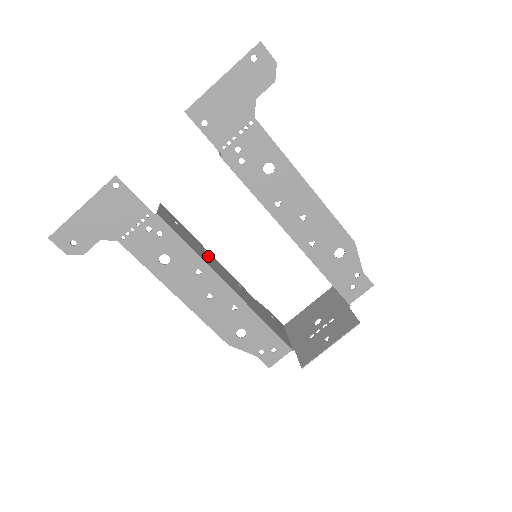
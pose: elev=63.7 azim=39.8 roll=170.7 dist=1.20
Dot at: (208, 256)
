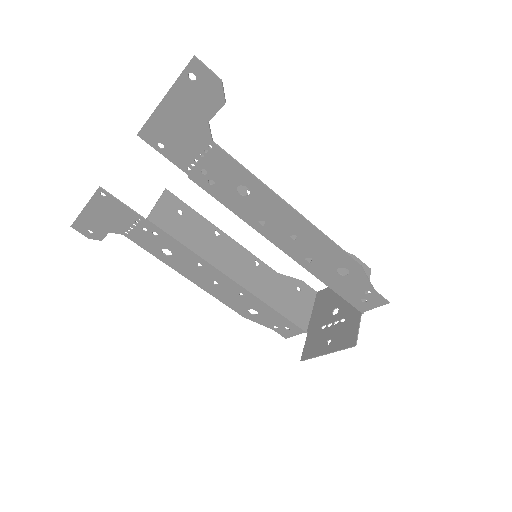
Dot at: (217, 242)
